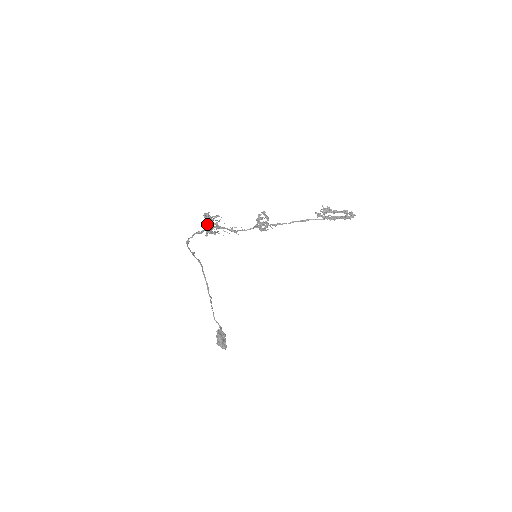
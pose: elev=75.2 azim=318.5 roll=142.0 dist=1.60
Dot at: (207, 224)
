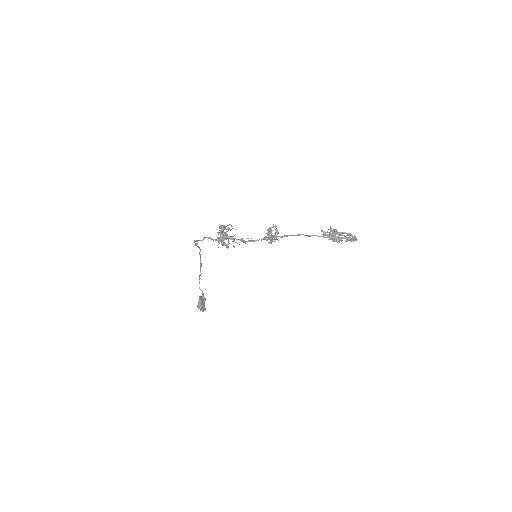
Dot at: (221, 237)
